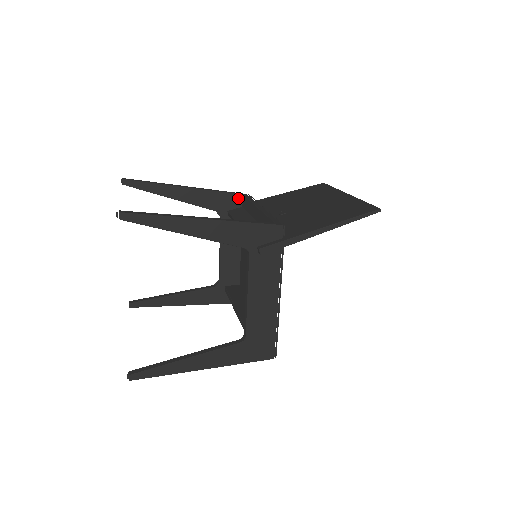
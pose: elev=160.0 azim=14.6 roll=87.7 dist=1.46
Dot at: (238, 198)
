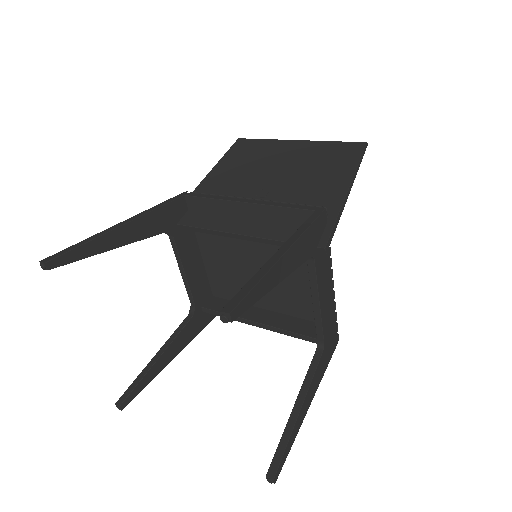
Dot at: (181, 202)
